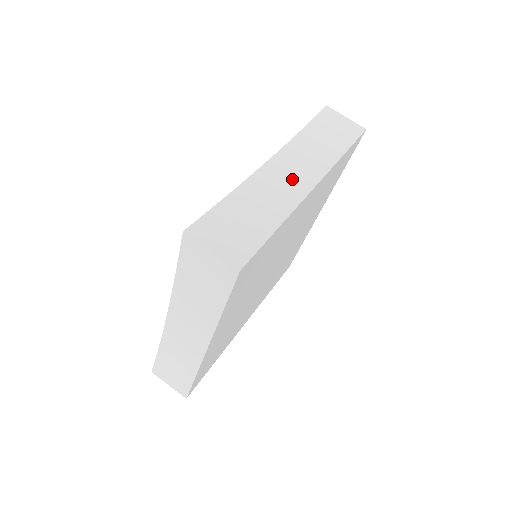
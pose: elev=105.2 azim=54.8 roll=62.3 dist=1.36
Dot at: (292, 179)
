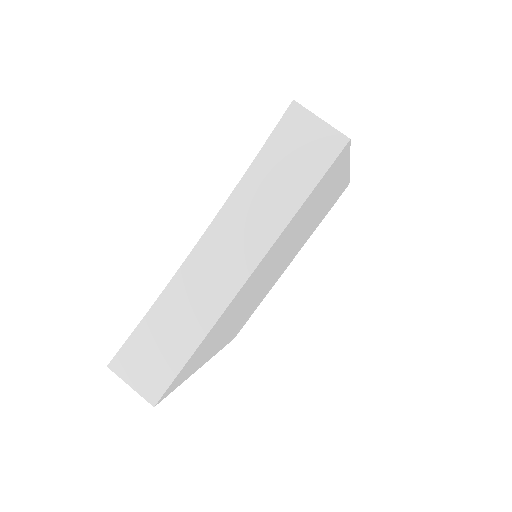
Dot at: (218, 276)
